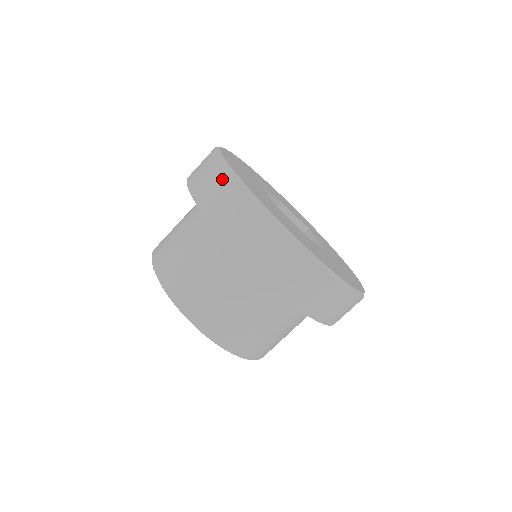
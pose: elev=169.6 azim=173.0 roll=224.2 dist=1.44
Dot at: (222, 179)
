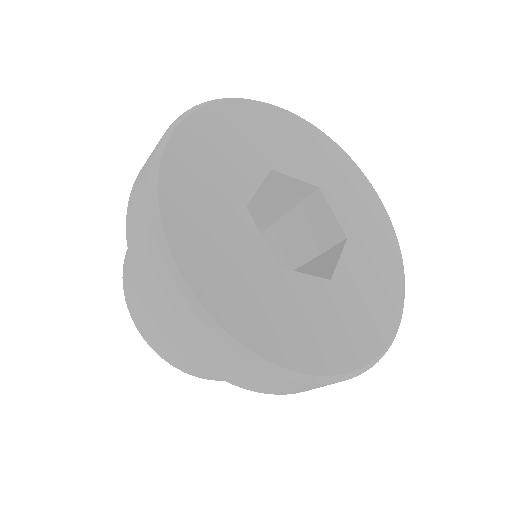
Dot at: (150, 160)
